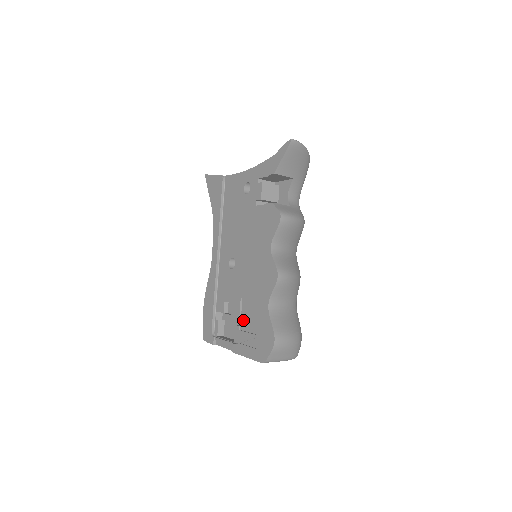
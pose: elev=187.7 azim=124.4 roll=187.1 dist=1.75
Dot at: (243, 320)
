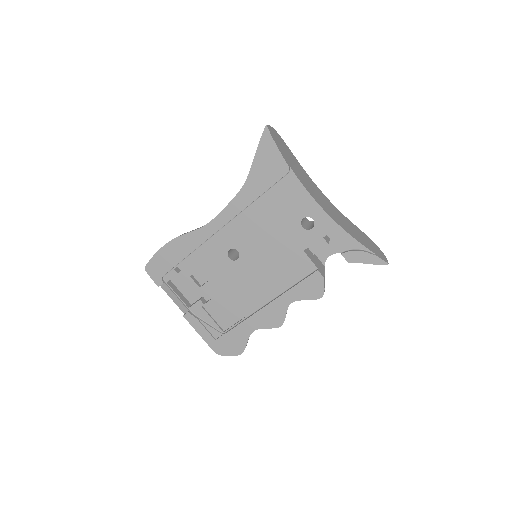
Dot at: (212, 304)
